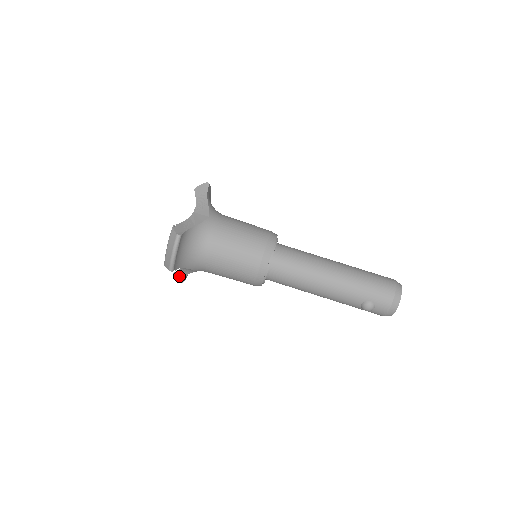
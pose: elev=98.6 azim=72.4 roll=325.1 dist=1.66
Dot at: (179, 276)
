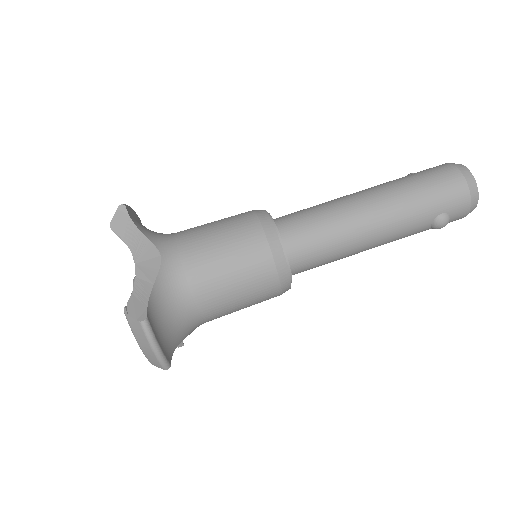
Dot at: occluded
